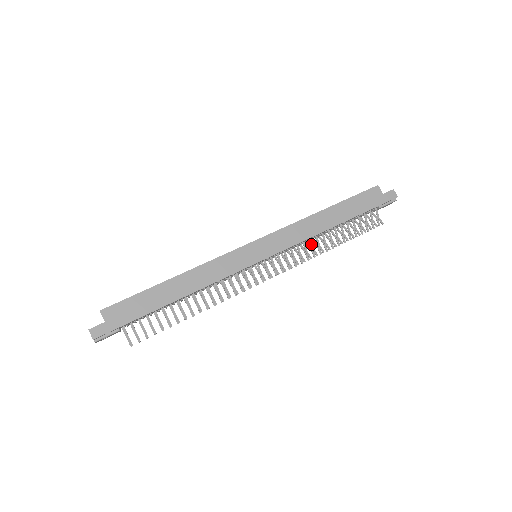
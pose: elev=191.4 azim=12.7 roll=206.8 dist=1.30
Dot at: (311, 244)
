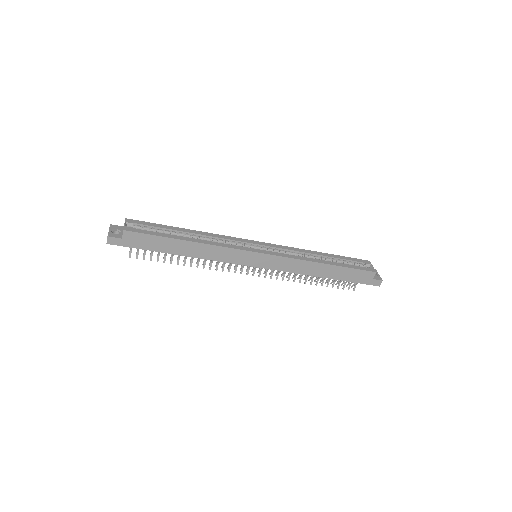
Dot at: occluded
